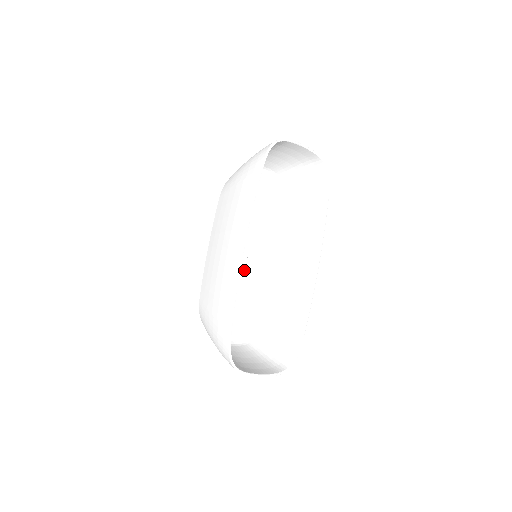
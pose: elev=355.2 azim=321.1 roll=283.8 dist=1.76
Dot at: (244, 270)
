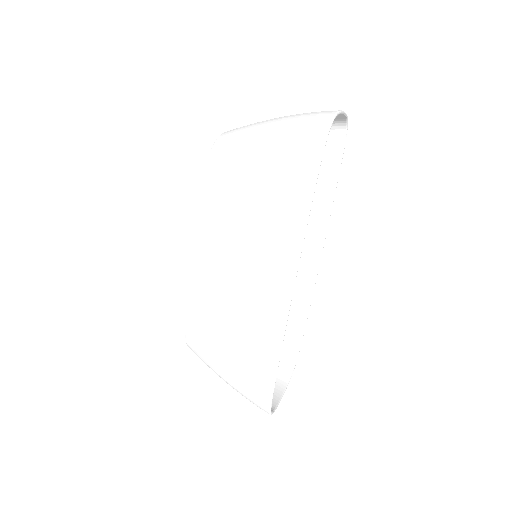
Dot at: occluded
